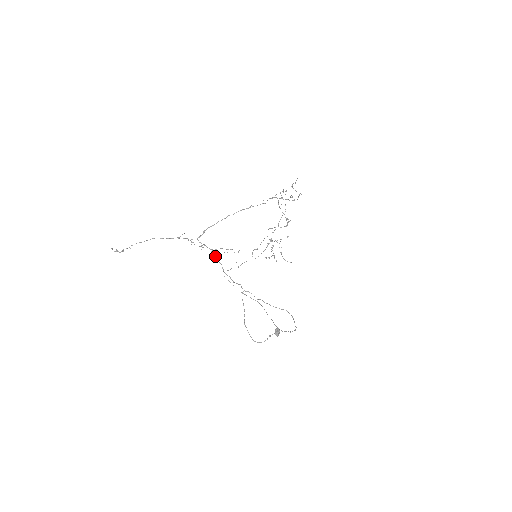
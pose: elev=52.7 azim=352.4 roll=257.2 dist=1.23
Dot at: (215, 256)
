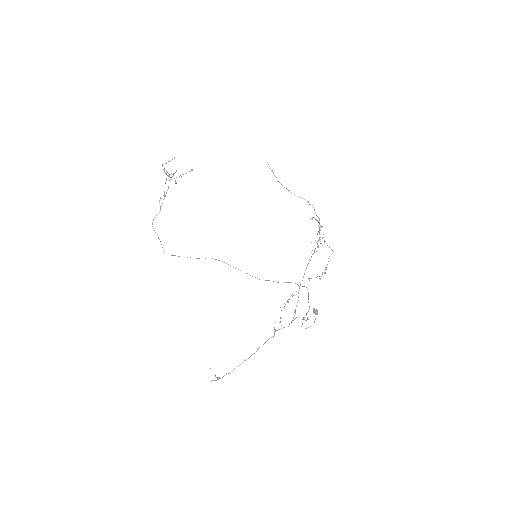
Dot at: occluded
